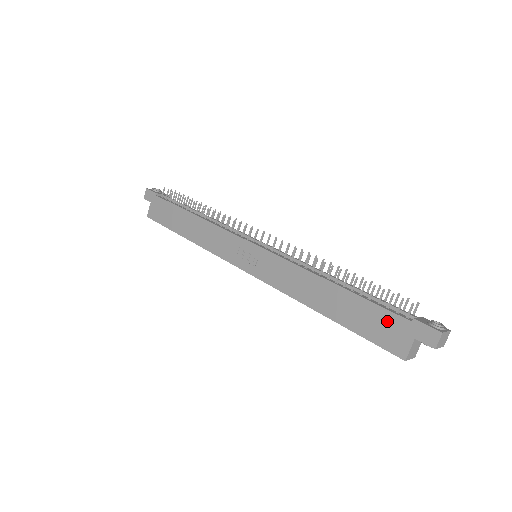
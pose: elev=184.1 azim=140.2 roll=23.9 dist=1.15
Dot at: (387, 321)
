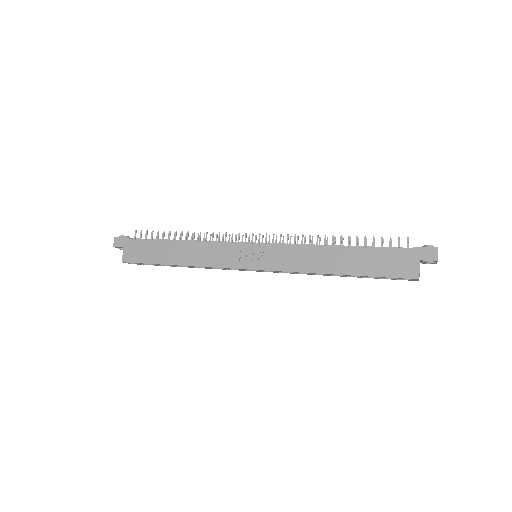
Dot at: (394, 257)
